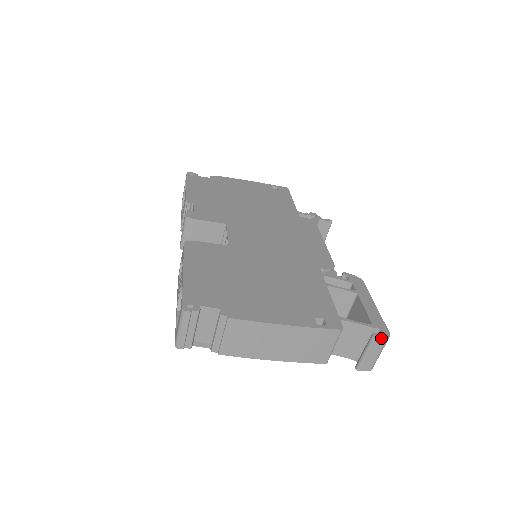
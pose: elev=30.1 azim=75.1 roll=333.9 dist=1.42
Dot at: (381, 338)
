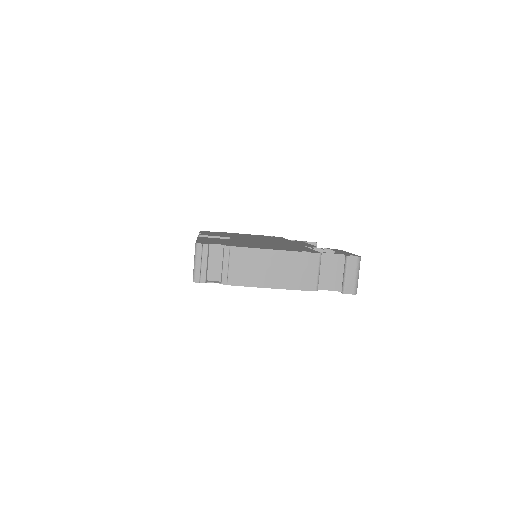
Dot at: (353, 257)
